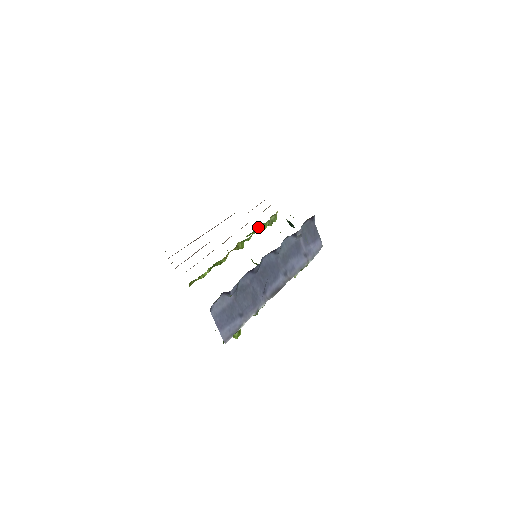
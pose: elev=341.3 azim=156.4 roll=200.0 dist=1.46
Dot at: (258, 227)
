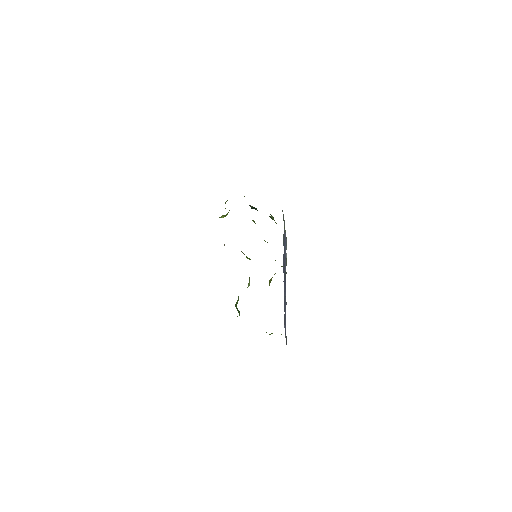
Dot at: (221, 216)
